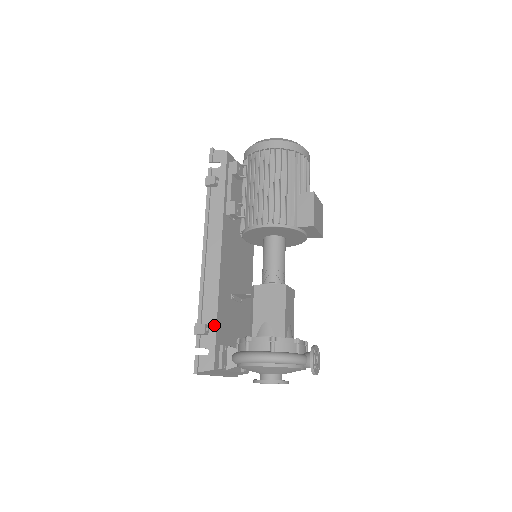
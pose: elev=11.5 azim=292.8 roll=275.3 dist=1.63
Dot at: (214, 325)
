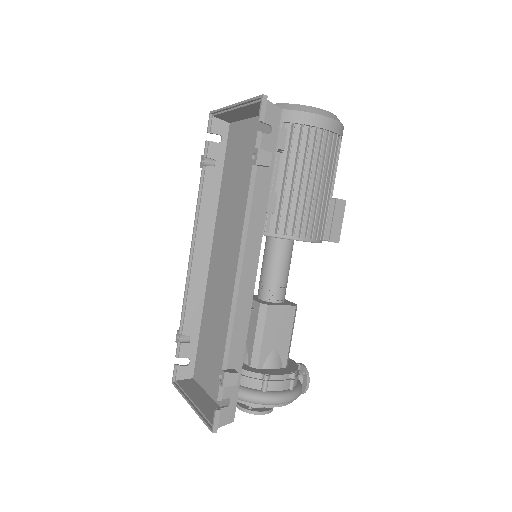
Dot at: (240, 368)
